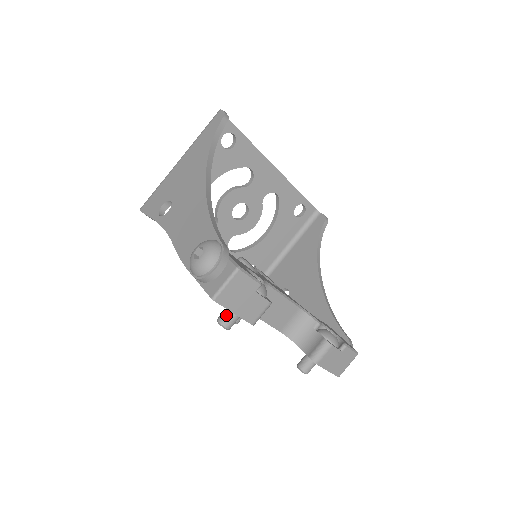
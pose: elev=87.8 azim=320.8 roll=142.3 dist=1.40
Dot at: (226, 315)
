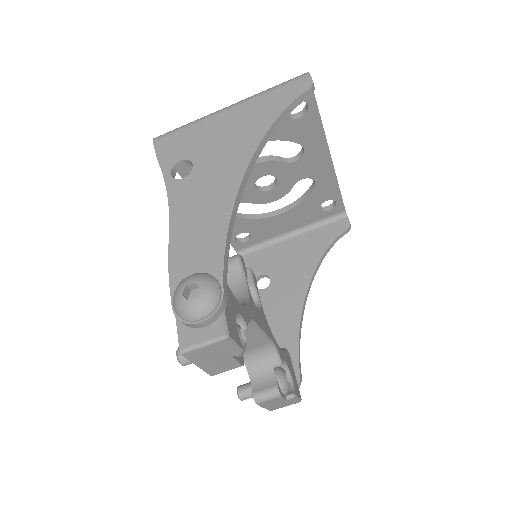
Dot at: occluded
